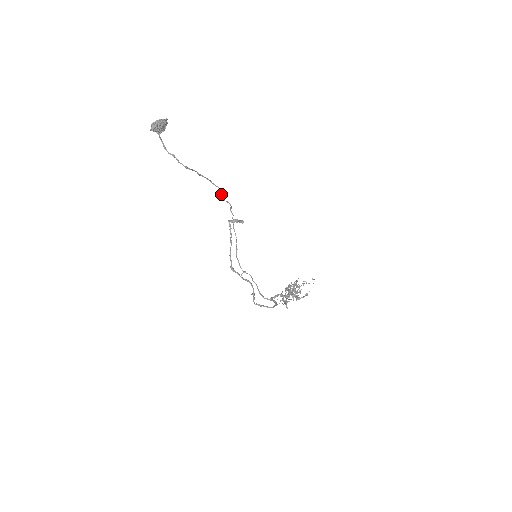
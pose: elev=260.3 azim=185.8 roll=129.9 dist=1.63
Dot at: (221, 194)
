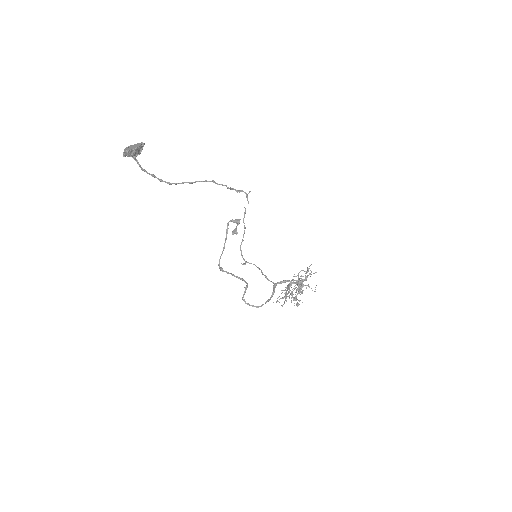
Dot at: (230, 189)
